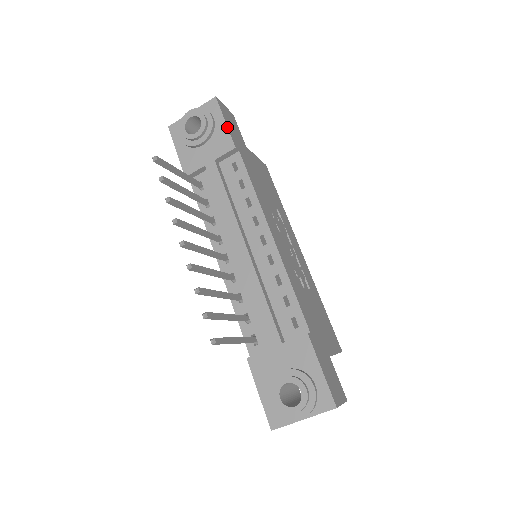
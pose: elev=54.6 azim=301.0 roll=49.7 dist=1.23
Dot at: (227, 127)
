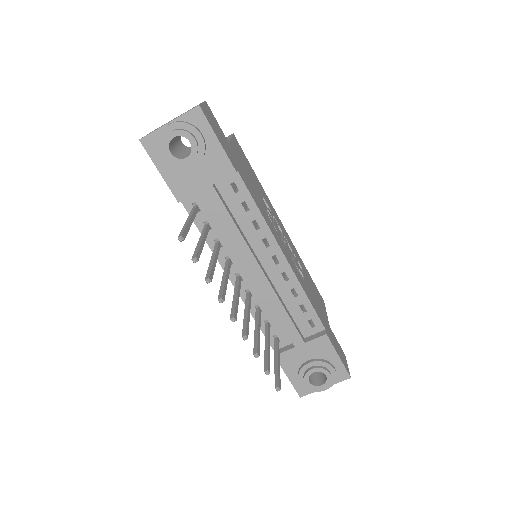
Dot at: (222, 147)
